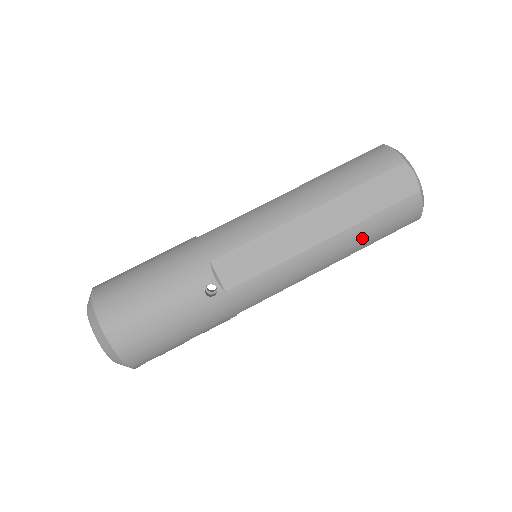
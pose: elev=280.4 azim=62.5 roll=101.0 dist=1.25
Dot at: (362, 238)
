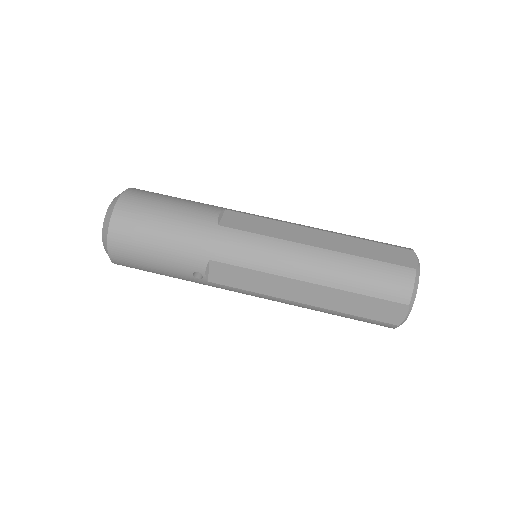
Dot at: (332, 314)
